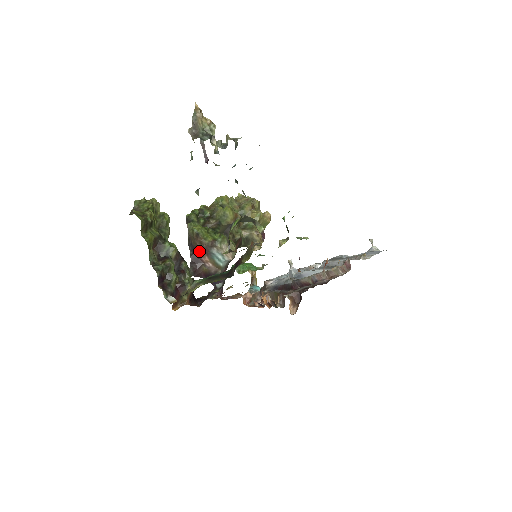
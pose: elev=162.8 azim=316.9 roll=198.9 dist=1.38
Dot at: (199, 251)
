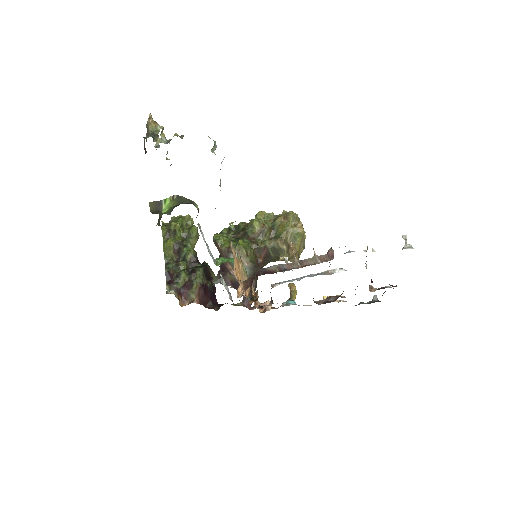
Dot at: occluded
